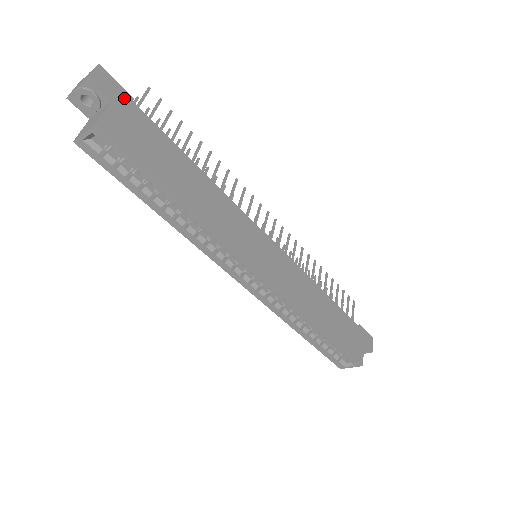
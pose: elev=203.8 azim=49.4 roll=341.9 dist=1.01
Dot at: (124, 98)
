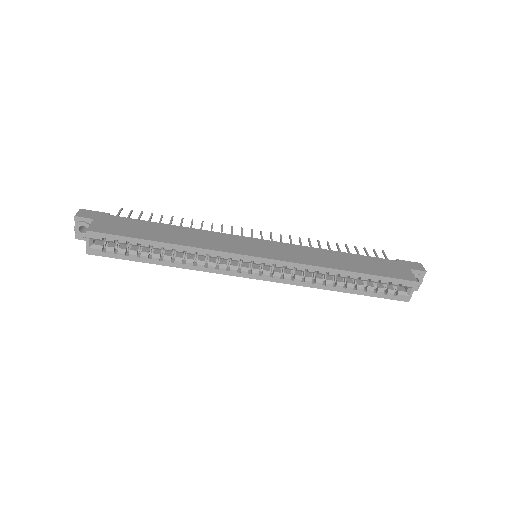
Dot at: (102, 215)
